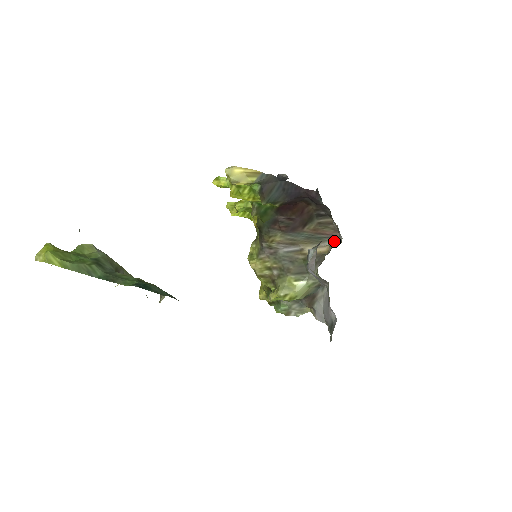
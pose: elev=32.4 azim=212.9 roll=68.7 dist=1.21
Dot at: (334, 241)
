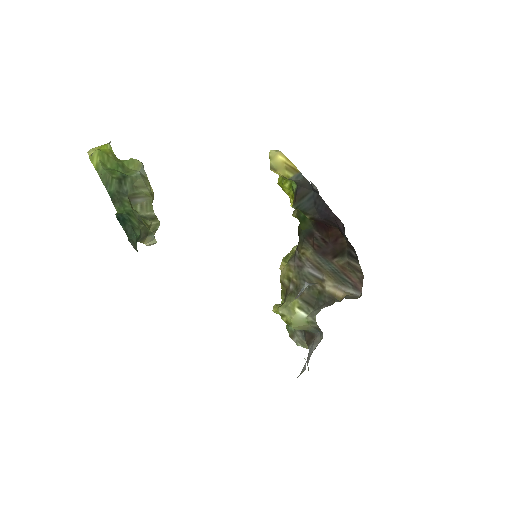
Dot at: (355, 292)
